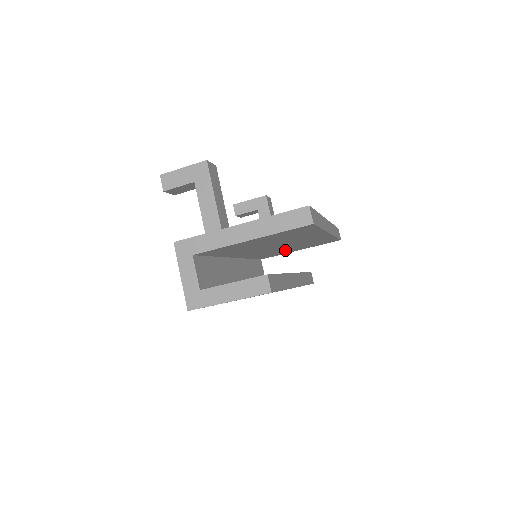
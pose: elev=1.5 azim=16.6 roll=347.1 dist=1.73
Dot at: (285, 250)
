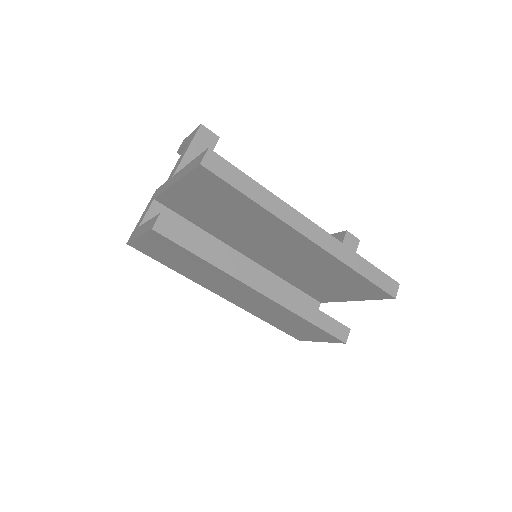
Dot at: (317, 281)
